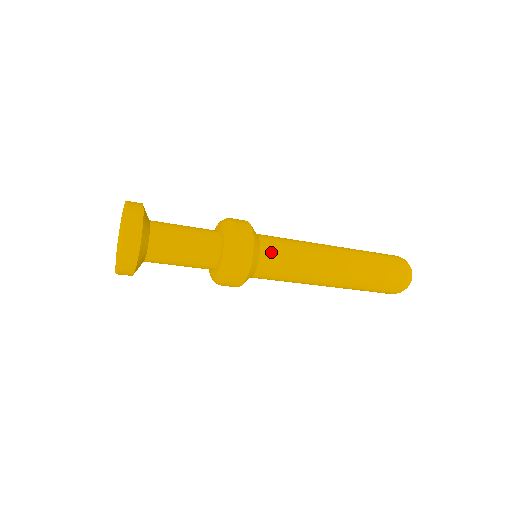
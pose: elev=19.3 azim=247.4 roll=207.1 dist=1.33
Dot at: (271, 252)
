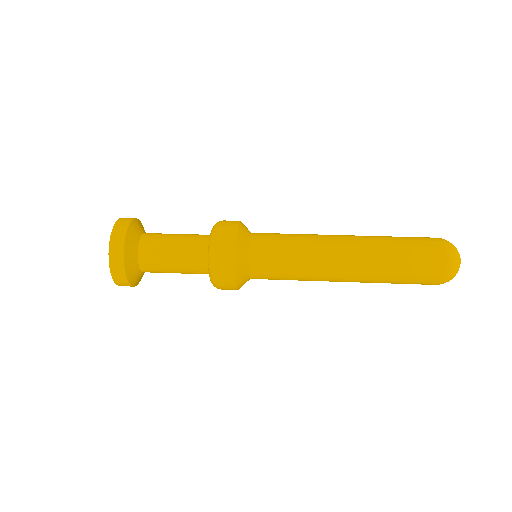
Dot at: (262, 270)
